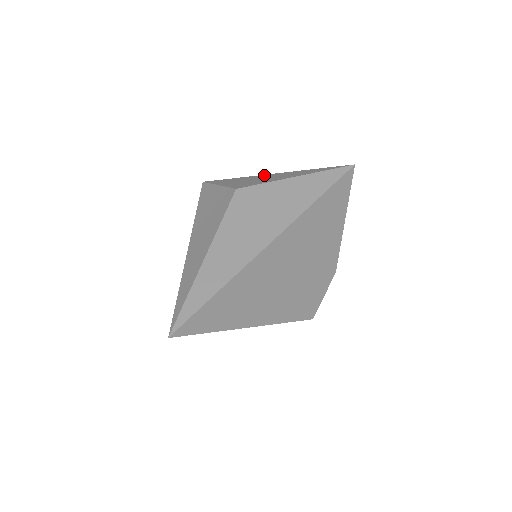
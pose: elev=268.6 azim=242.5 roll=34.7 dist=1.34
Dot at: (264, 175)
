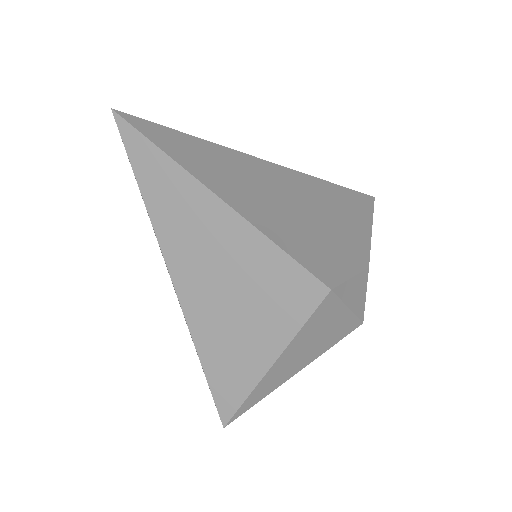
Dot at: occluded
